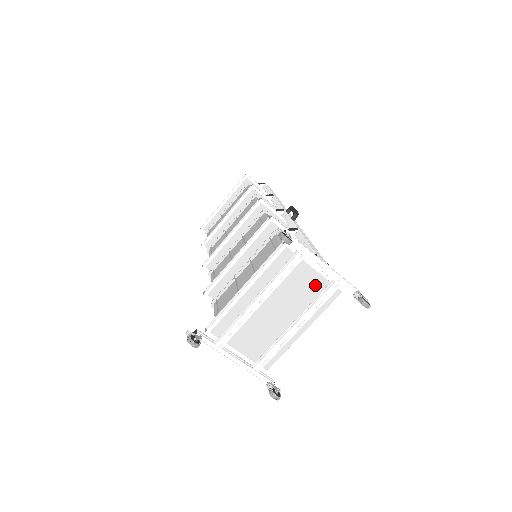
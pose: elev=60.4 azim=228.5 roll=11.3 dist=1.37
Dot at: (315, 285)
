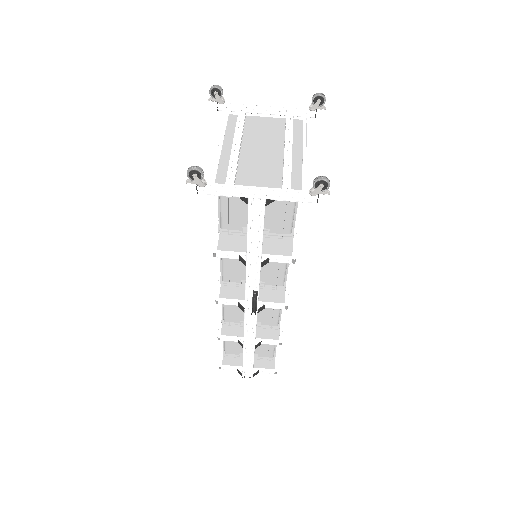
Dot at: (276, 124)
